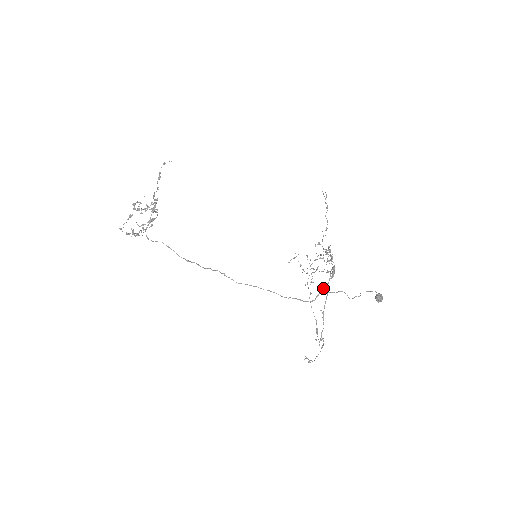
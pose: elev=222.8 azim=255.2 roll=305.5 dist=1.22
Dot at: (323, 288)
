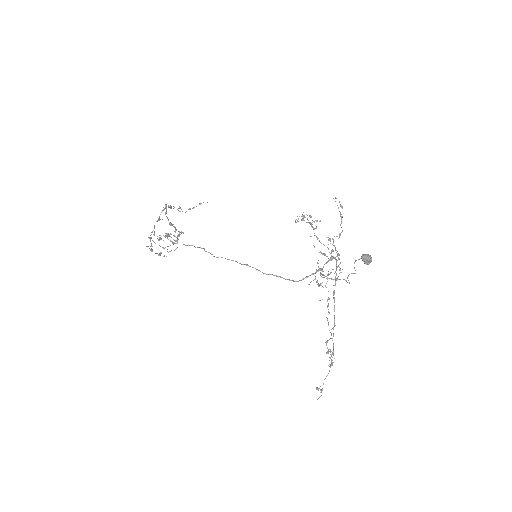
Dot at: occluded
